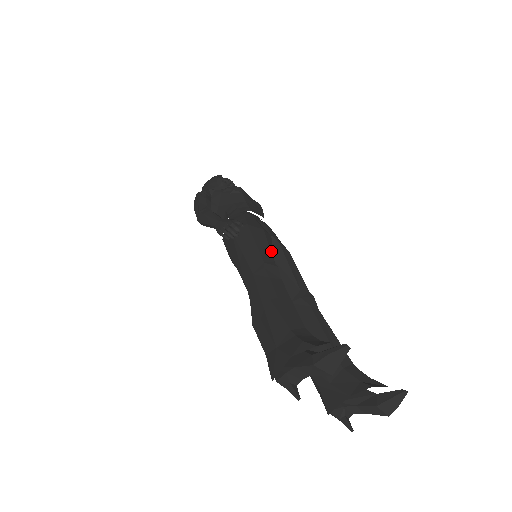
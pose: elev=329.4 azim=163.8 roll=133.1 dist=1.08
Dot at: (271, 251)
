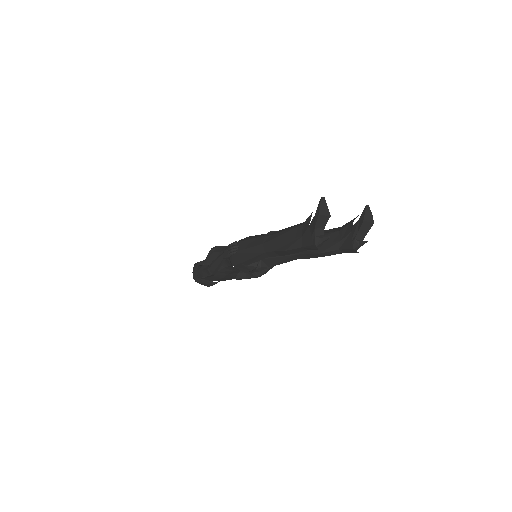
Dot at: occluded
